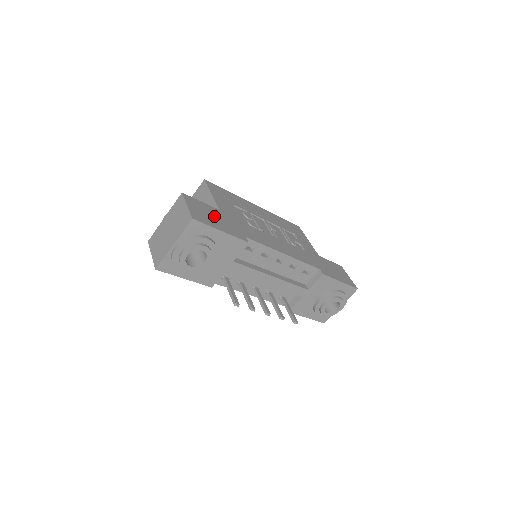
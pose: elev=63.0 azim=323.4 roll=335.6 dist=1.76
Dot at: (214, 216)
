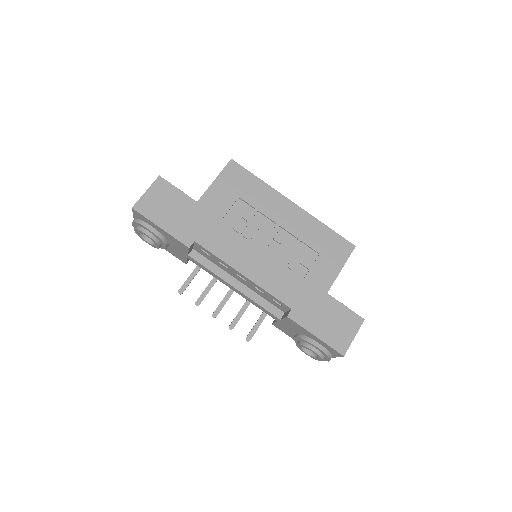
Dot at: (174, 209)
